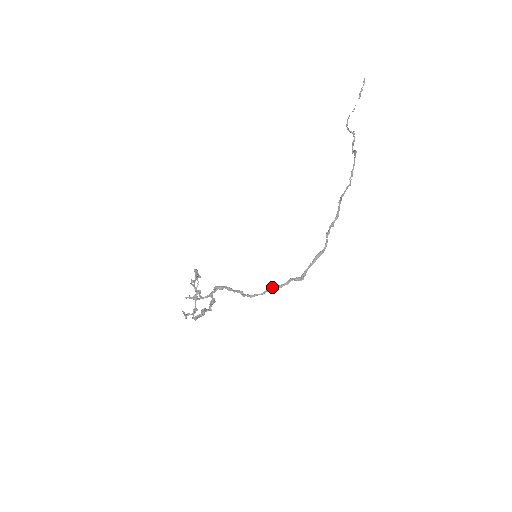
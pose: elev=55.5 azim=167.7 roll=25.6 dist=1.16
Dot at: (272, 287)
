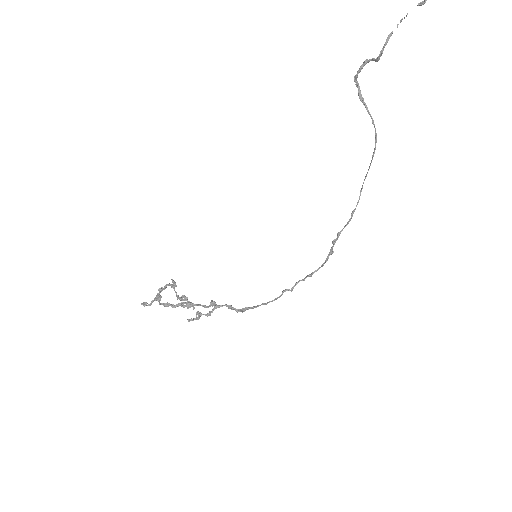
Dot at: occluded
